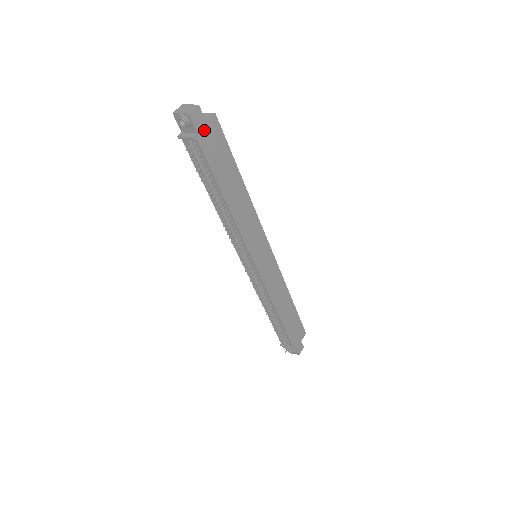
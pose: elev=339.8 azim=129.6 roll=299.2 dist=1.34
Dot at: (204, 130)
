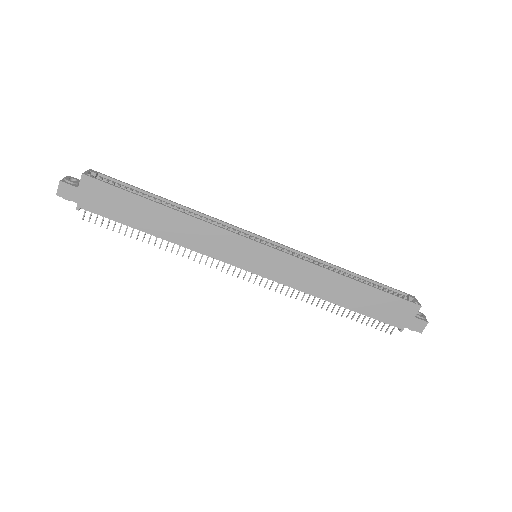
Dot at: (82, 196)
